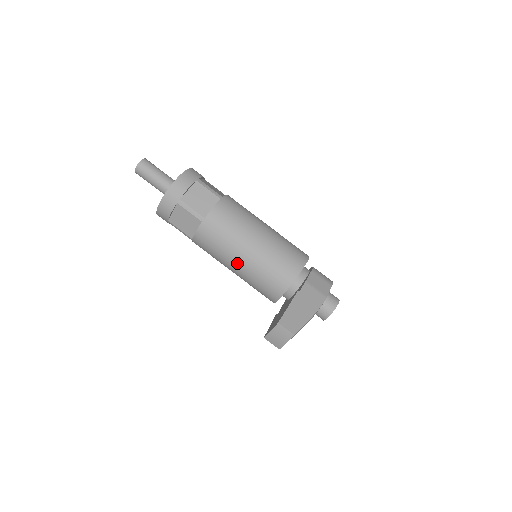
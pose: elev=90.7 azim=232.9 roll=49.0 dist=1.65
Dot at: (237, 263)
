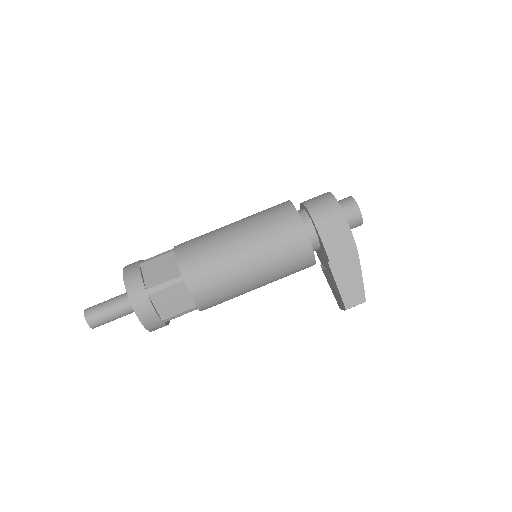
Dot at: occluded
